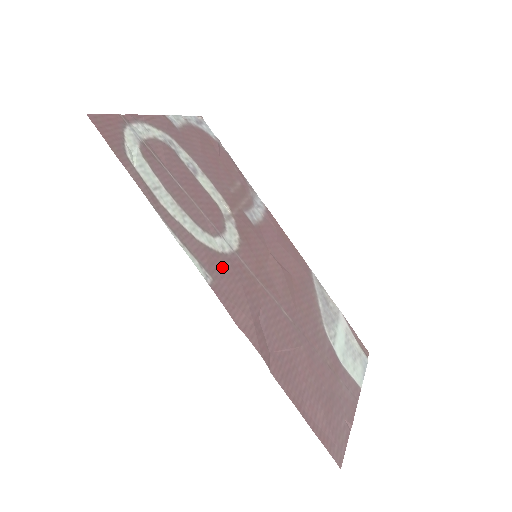
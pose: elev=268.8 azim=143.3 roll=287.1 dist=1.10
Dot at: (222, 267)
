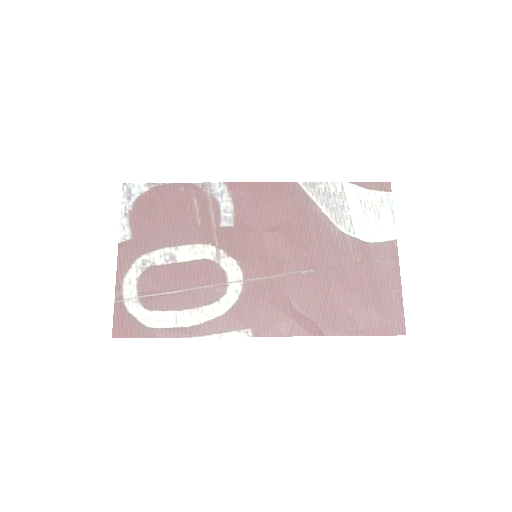
Dot at: (248, 309)
